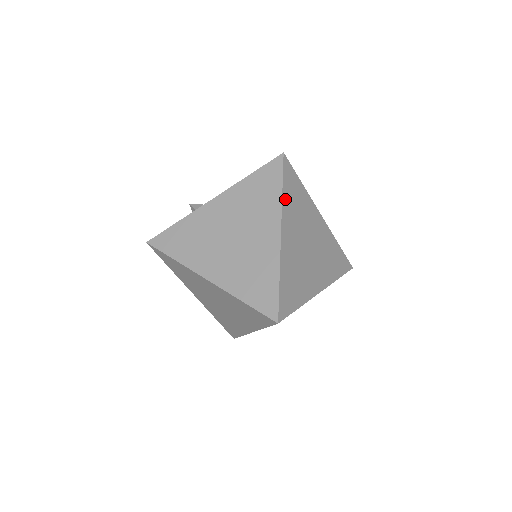
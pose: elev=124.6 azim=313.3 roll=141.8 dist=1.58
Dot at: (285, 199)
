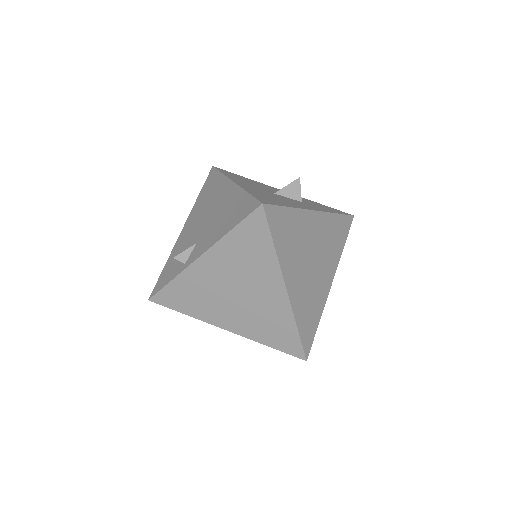
Dot at: (280, 252)
